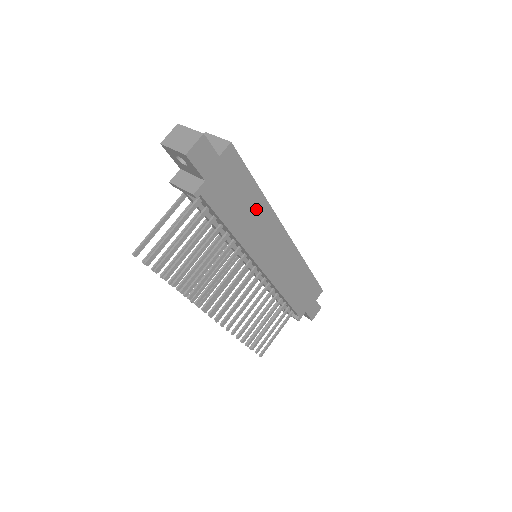
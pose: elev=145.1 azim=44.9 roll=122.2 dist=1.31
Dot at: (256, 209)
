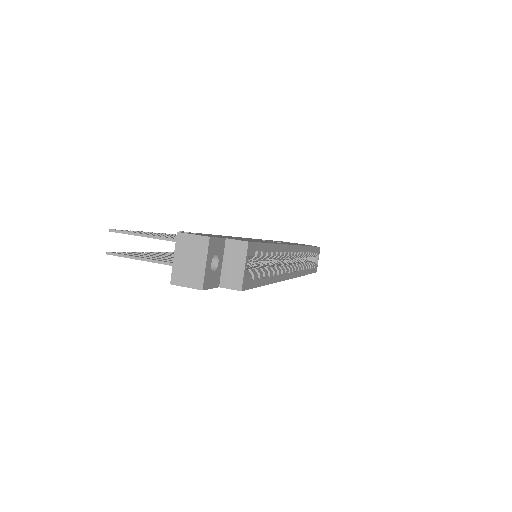
Dot at: occluded
